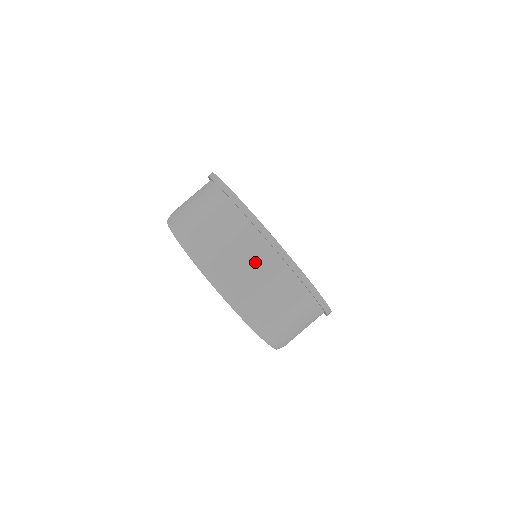
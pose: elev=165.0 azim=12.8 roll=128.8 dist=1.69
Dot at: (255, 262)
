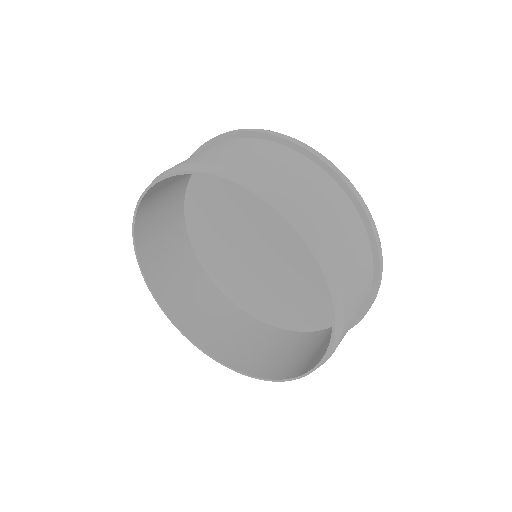
Dot at: (354, 240)
